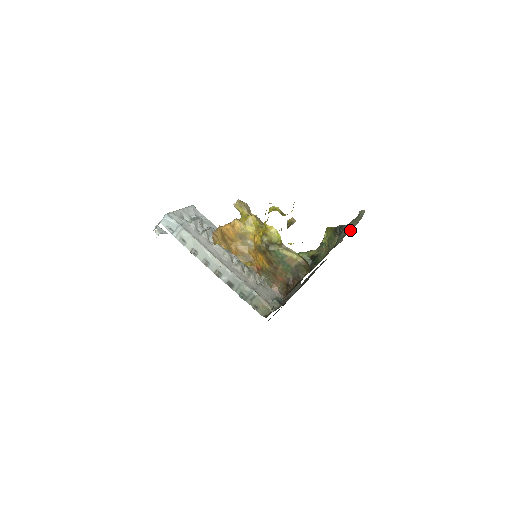
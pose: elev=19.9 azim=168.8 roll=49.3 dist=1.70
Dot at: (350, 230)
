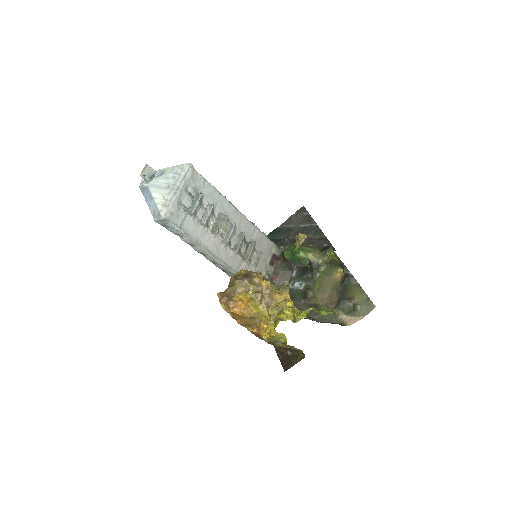
Dot at: (353, 317)
